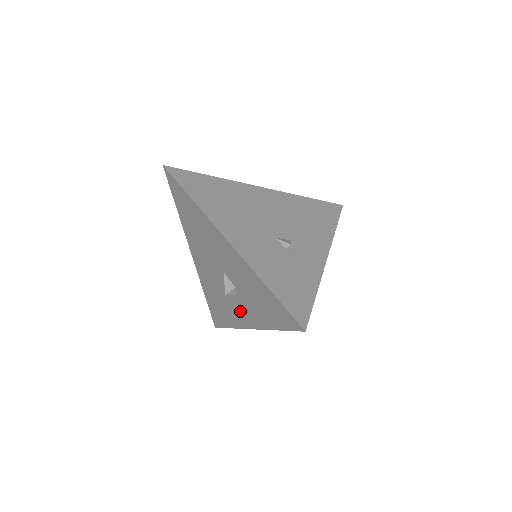
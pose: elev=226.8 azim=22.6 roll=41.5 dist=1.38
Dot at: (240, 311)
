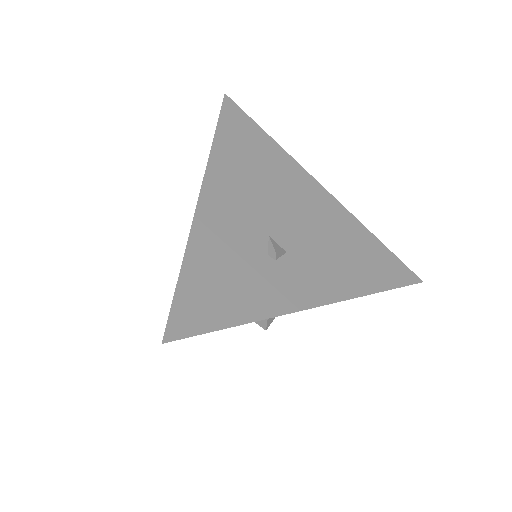
Dot at: occluded
